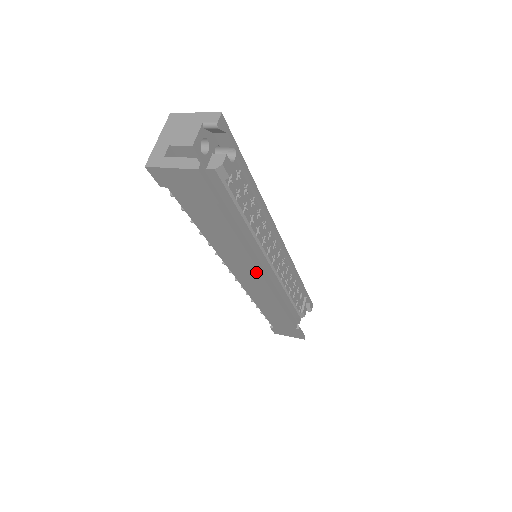
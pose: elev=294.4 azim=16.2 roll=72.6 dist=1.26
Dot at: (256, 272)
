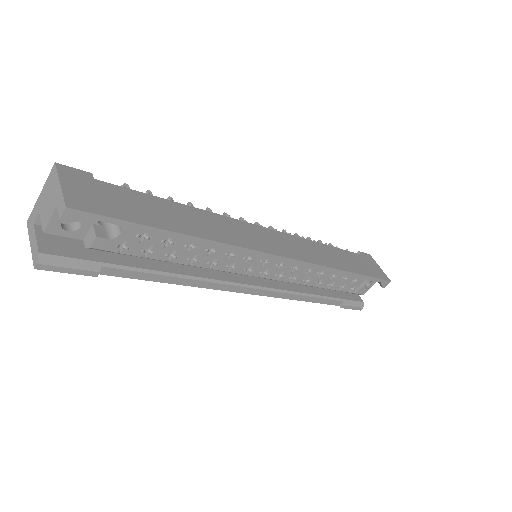
Dot at: occluded
